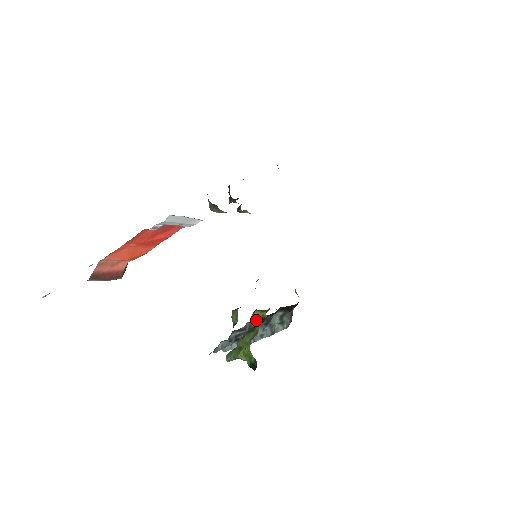
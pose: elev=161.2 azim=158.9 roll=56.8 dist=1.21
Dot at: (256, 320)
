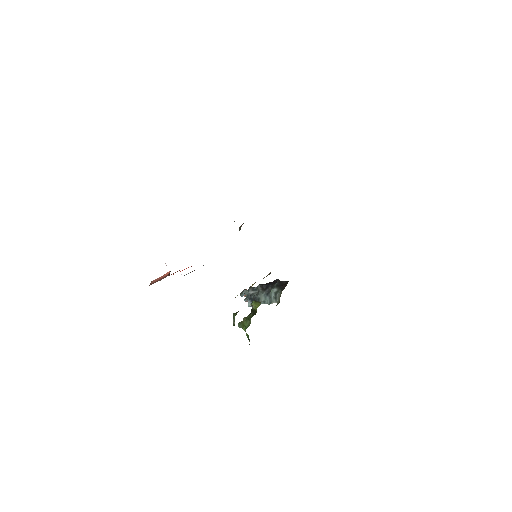
Dot at: (252, 310)
